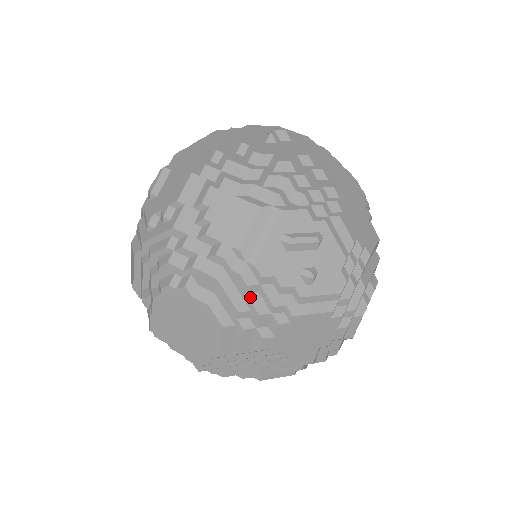
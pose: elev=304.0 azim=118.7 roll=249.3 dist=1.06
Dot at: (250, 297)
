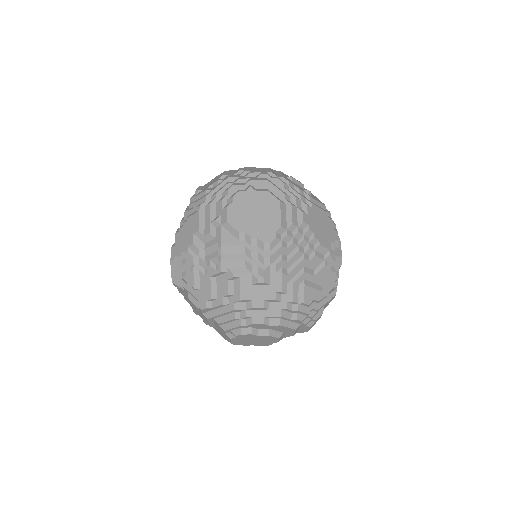
Dot at: (287, 190)
